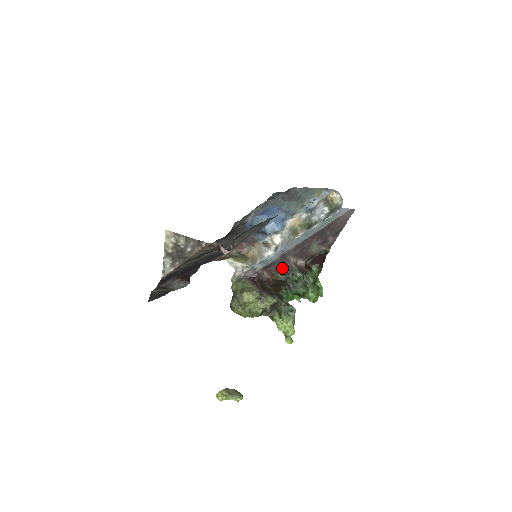
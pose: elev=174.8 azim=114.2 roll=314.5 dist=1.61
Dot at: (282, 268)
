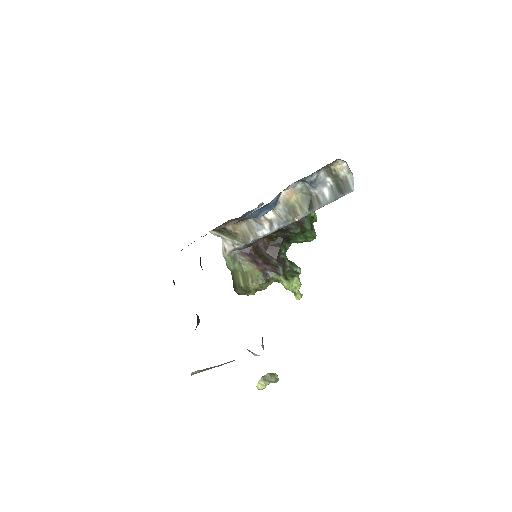
Dot at: (277, 230)
